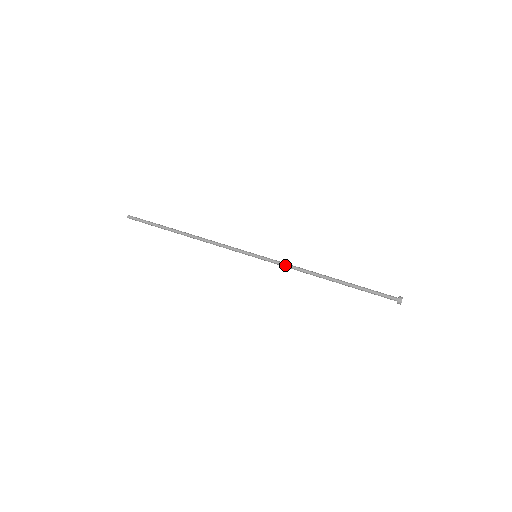
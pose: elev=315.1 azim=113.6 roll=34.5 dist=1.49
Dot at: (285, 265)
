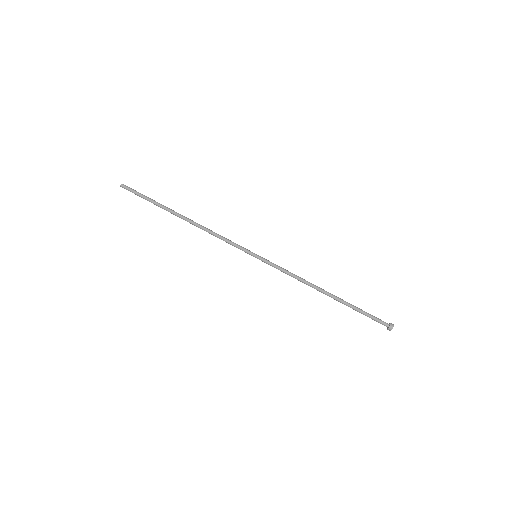
Dot at: (284, 272)
